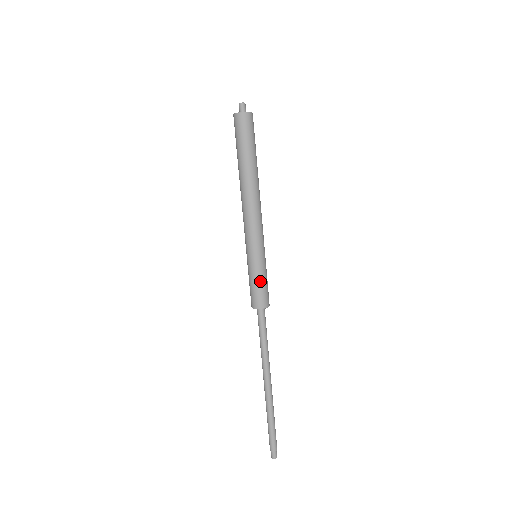
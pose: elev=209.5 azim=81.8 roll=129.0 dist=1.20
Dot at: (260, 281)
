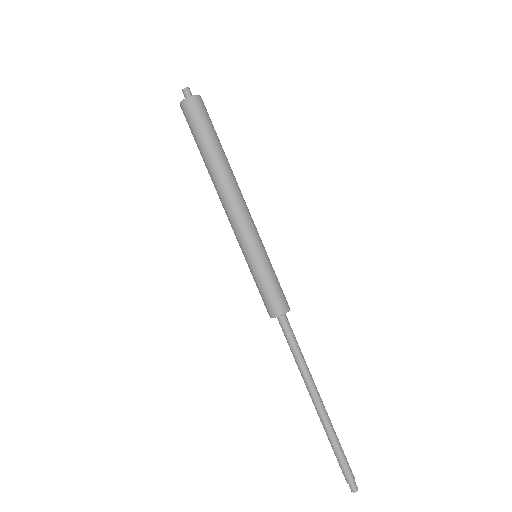
Dot at: (266, 284)
